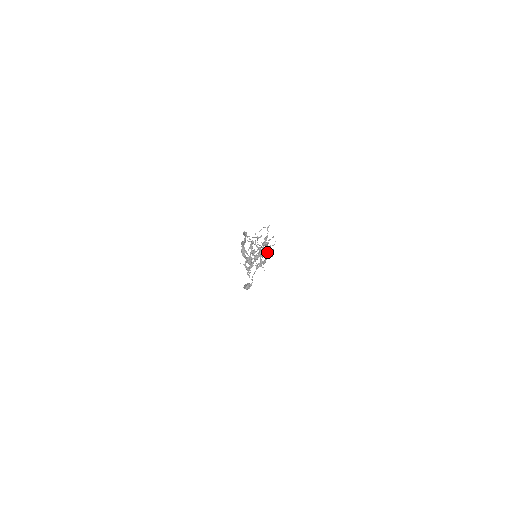
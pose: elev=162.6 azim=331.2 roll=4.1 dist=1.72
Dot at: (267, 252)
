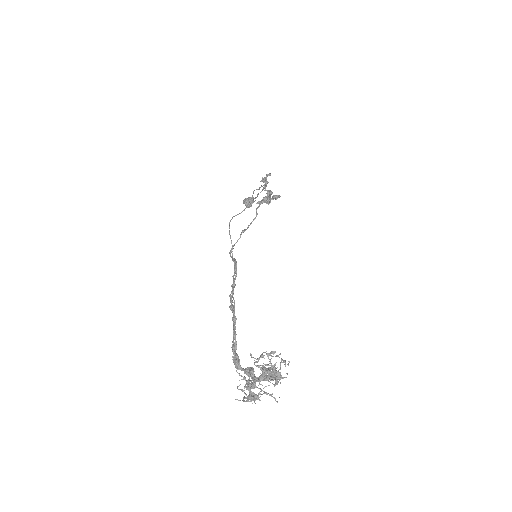
Dot at: (277, 382)
